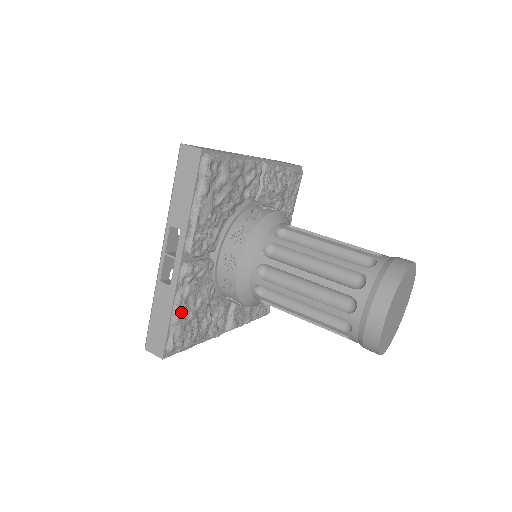
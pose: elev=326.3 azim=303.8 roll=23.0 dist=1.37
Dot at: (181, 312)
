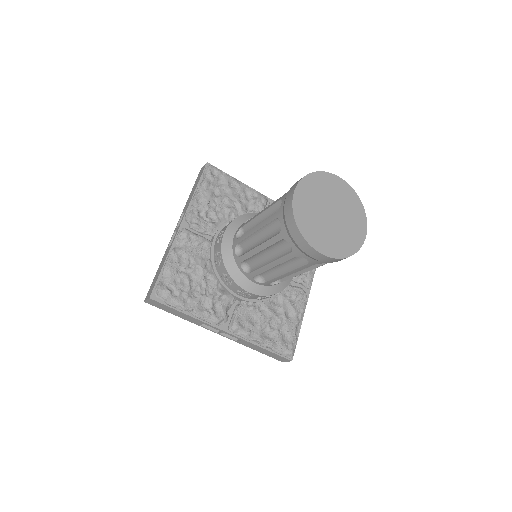
Dot at: (173, 263)
